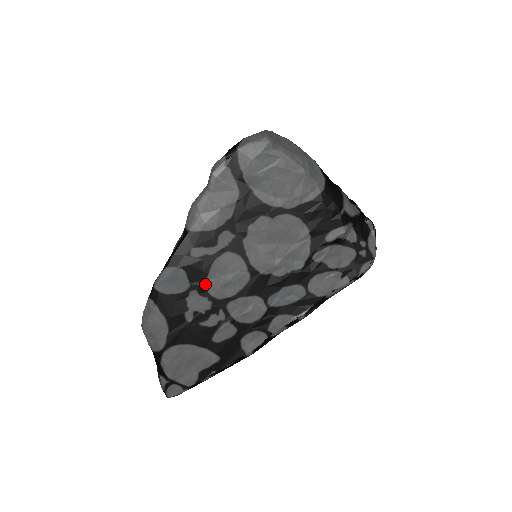
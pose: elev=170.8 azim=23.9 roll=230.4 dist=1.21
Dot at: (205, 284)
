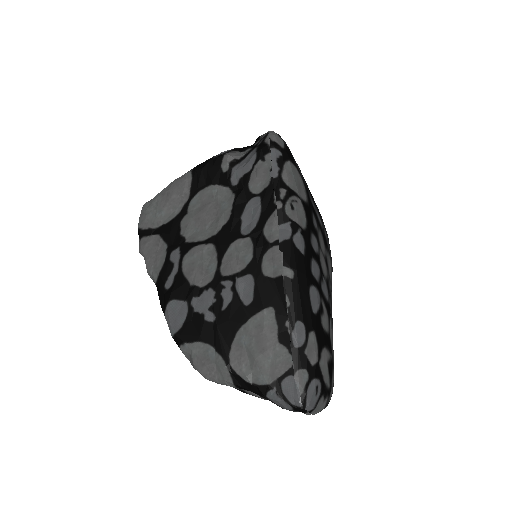
Dot at: (193, 287)
